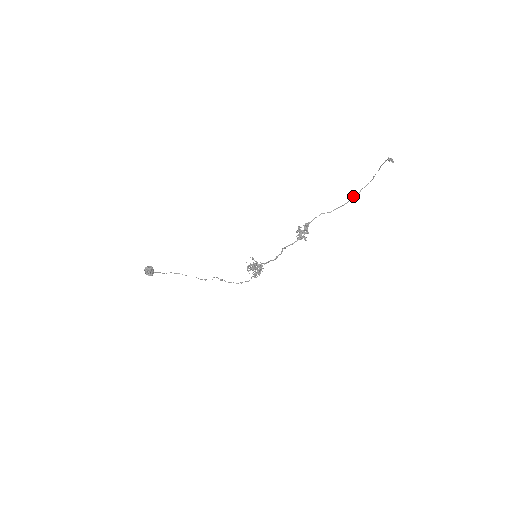
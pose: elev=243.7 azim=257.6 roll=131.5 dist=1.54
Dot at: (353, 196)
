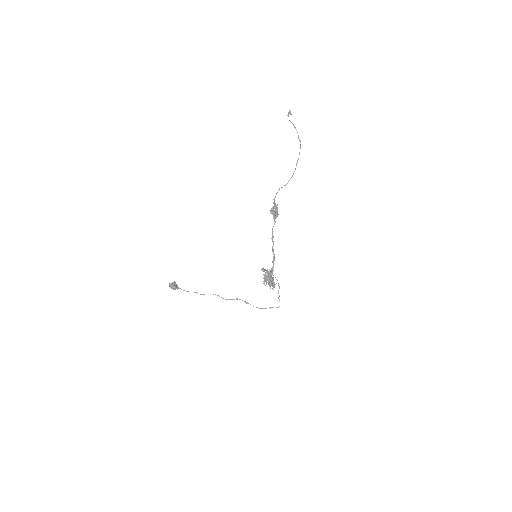
Dot at: (296, 163)
